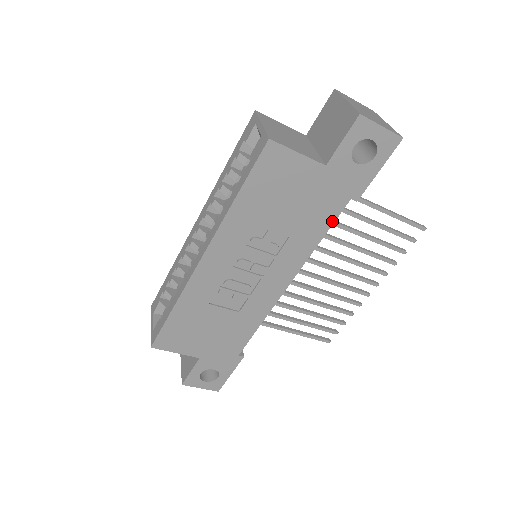
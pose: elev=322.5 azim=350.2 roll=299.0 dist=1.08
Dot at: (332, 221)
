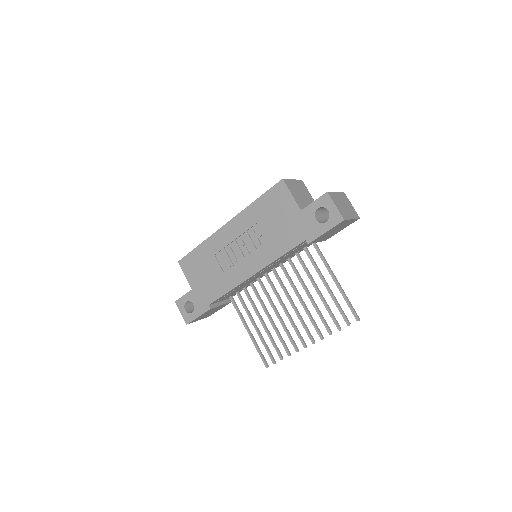
Dot at: (291, 248)
